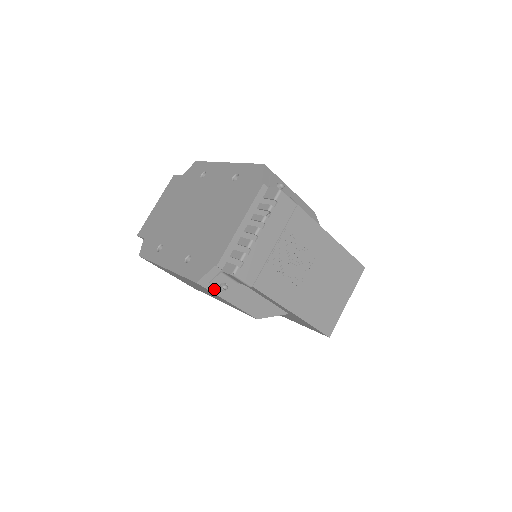
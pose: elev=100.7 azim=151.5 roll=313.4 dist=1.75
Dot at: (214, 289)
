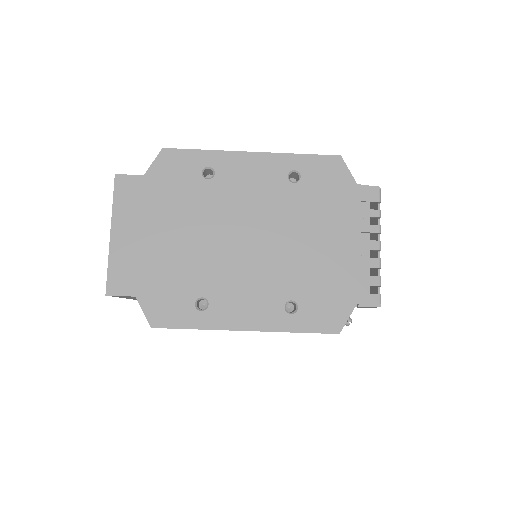
Dot at: occluded
